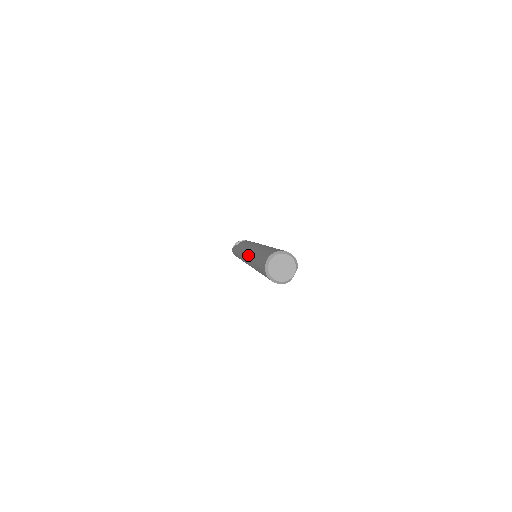
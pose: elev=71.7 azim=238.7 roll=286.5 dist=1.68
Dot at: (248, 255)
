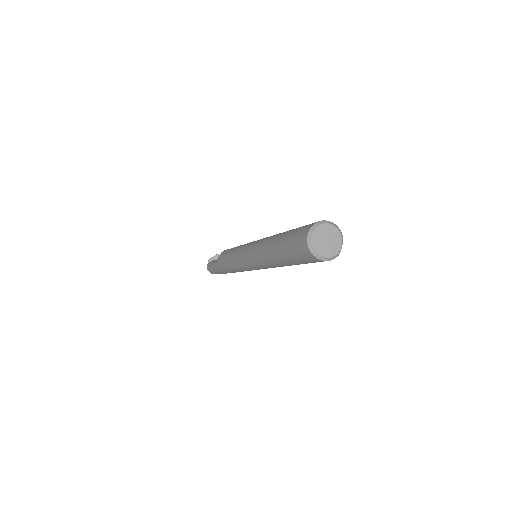
Dot at: (254, 253)
